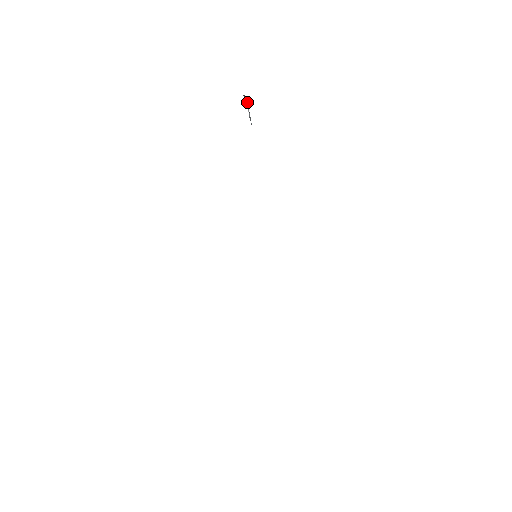
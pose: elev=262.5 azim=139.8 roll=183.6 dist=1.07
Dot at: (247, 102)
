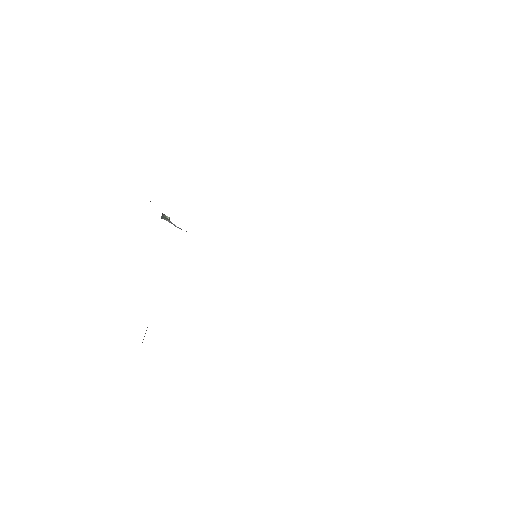
Dot at: (167, 217)
